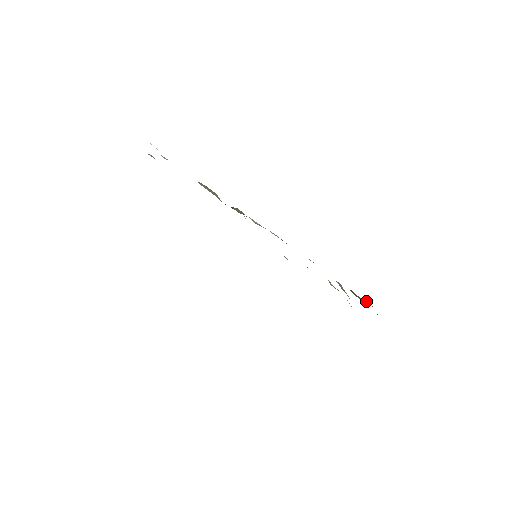
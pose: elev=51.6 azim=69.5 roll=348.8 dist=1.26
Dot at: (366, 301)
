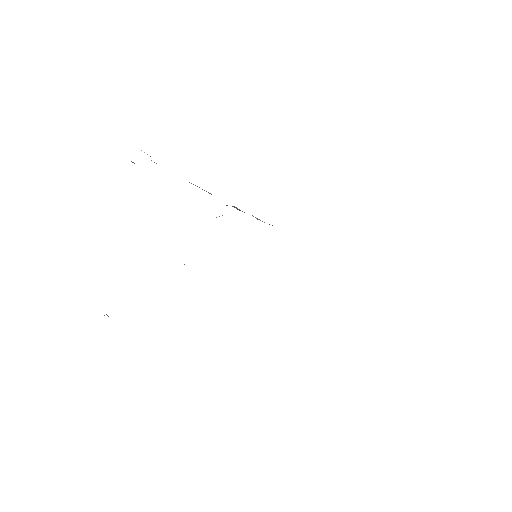
Dot at: occluded
